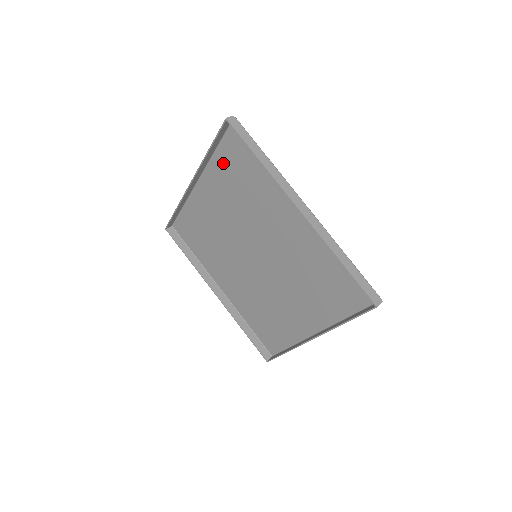
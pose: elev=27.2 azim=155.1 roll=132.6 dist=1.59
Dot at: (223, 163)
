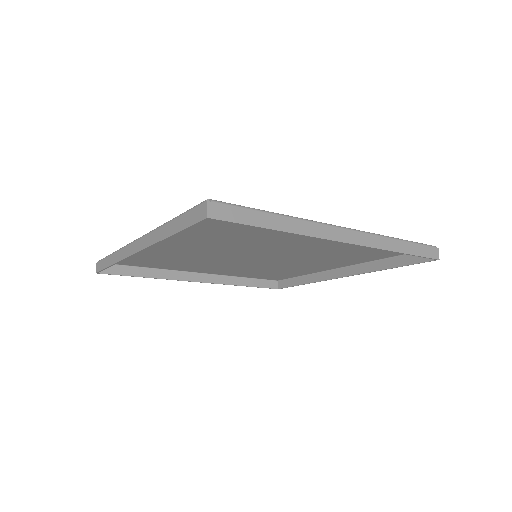
Dot at: (190, 227)
